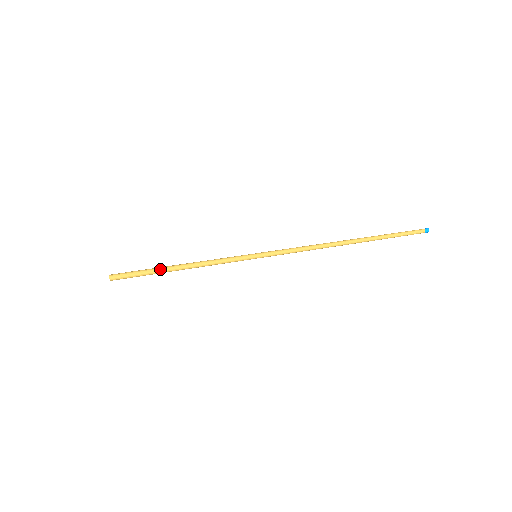
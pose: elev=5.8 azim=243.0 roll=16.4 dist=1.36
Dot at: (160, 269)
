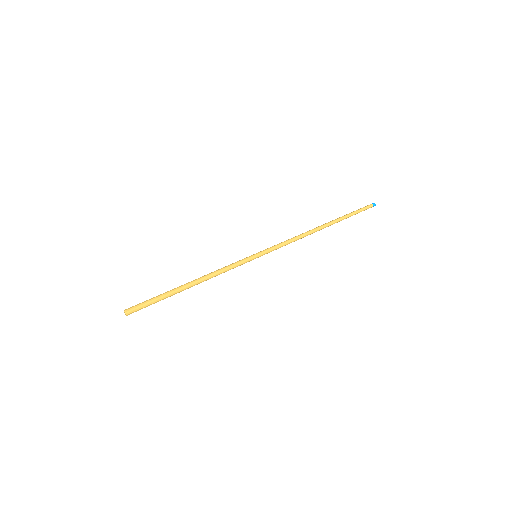
Dot at: (174, 290)
